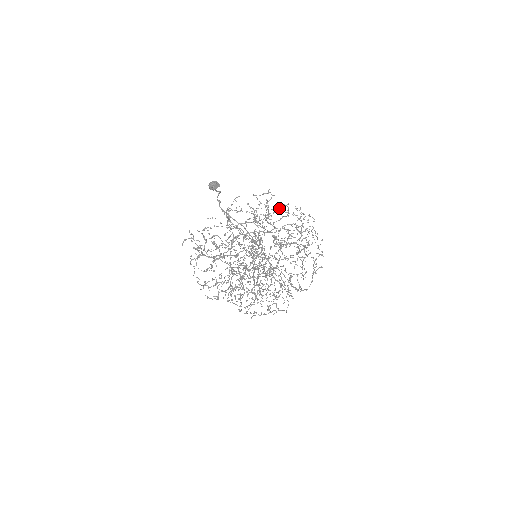
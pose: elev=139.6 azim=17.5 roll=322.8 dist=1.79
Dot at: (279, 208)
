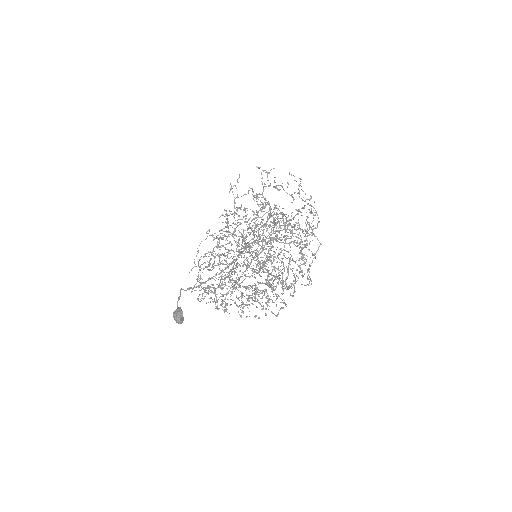
Dot at: occluded
